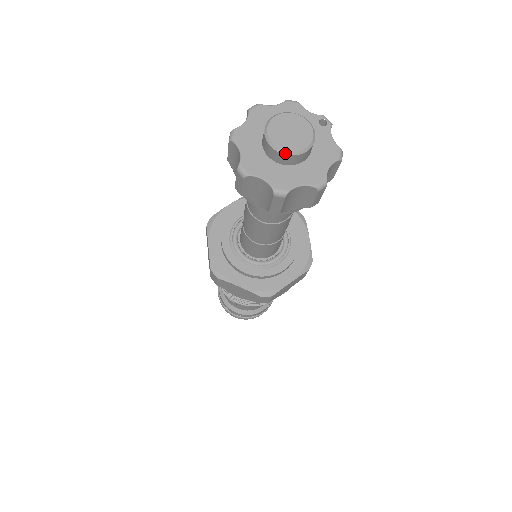
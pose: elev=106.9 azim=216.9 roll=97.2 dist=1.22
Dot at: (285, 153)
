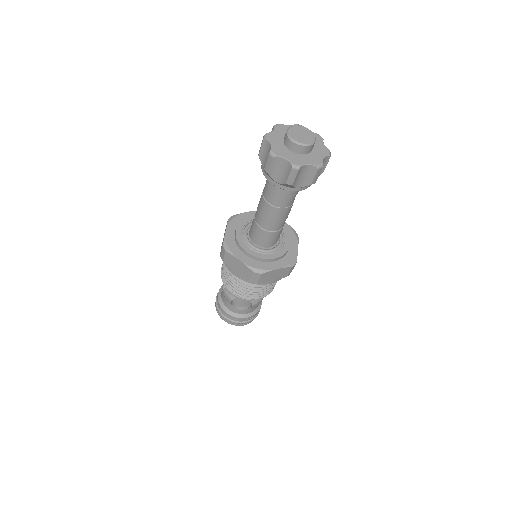
Dot at: (310, 145)
